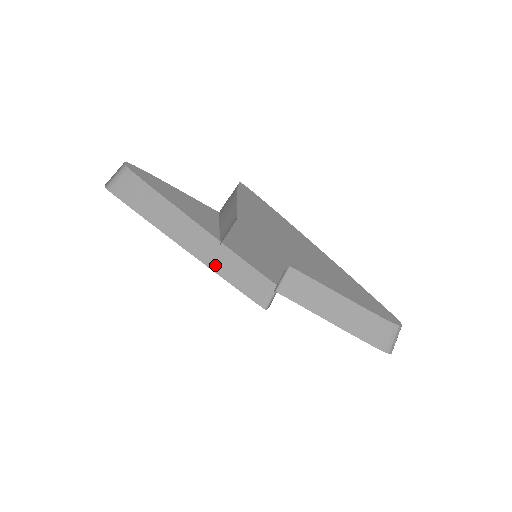
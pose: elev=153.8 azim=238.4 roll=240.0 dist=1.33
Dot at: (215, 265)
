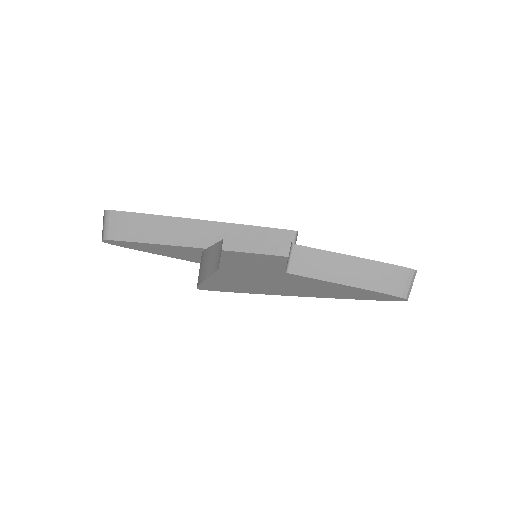
Dot at: (230, 245)
